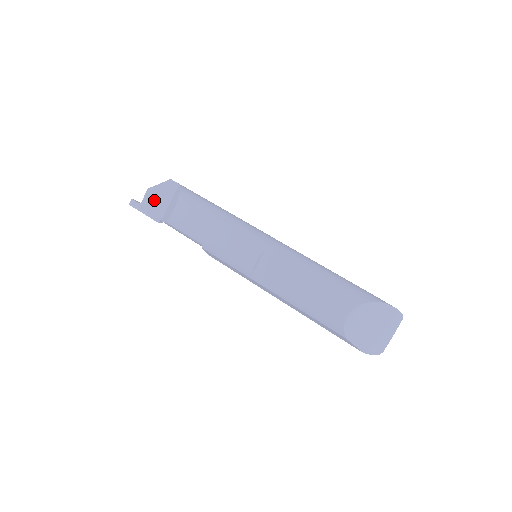
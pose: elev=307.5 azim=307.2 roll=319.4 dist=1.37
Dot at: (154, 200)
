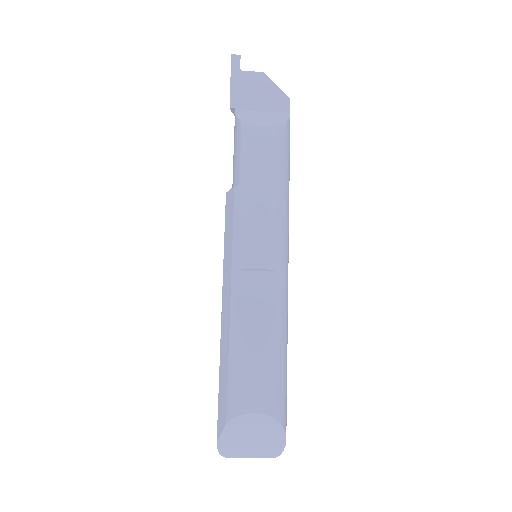
Dot at: (254, 88)
